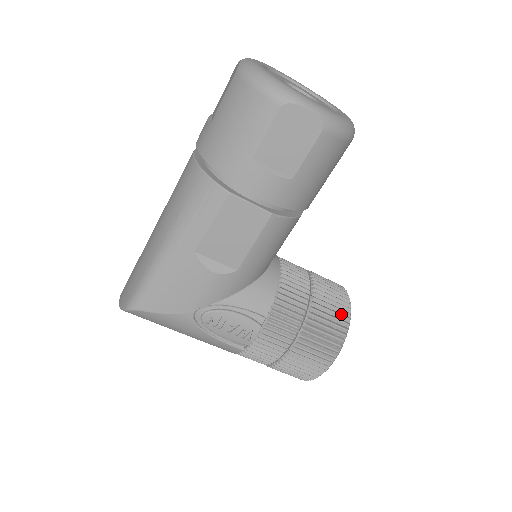
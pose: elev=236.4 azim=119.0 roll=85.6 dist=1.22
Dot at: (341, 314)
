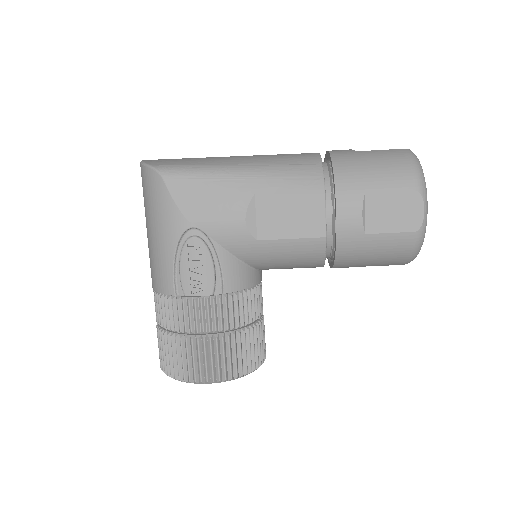
Dot at: (255, 359)
